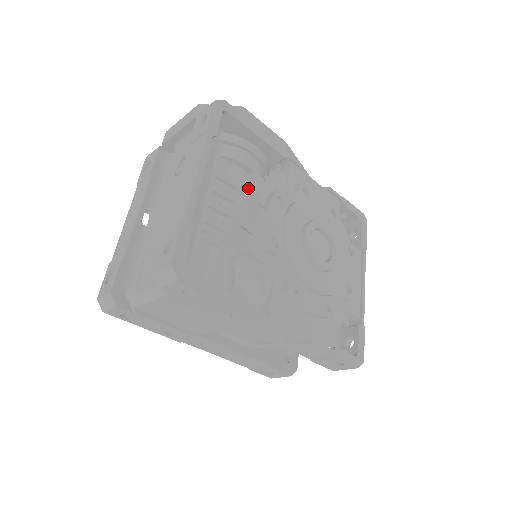
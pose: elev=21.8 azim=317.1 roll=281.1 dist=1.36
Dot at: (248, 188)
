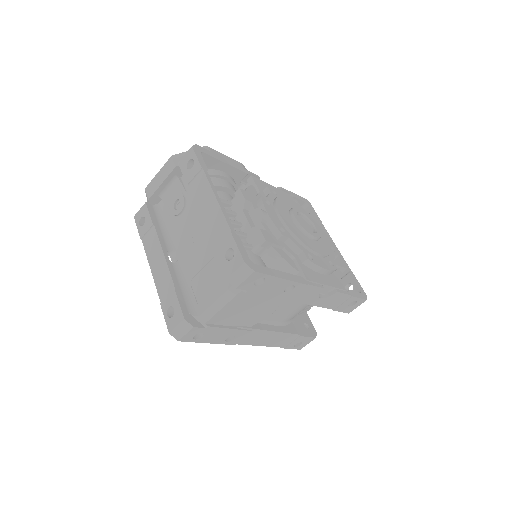
Dot at: (243, 201)
